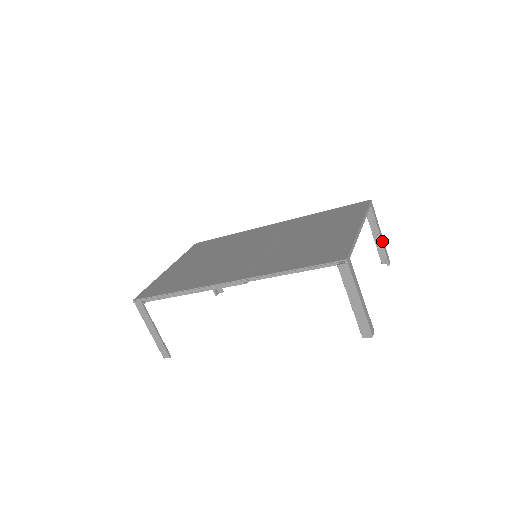
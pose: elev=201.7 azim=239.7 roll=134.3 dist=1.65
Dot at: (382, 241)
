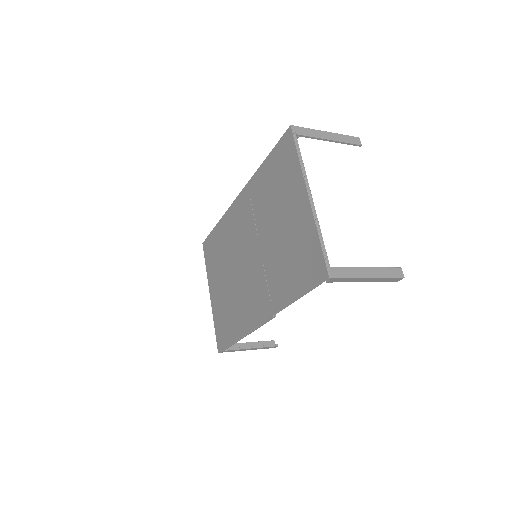
Dot at: (336, 139)
